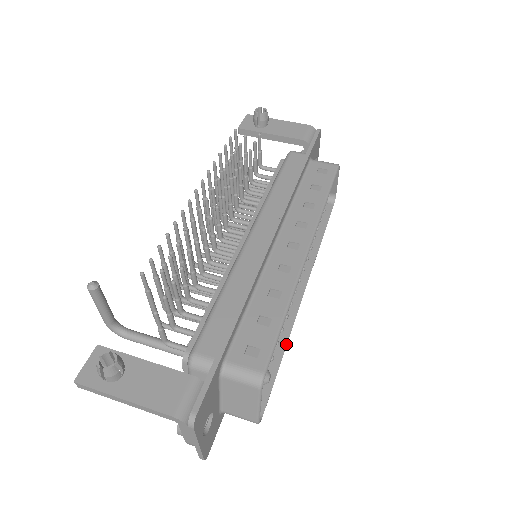
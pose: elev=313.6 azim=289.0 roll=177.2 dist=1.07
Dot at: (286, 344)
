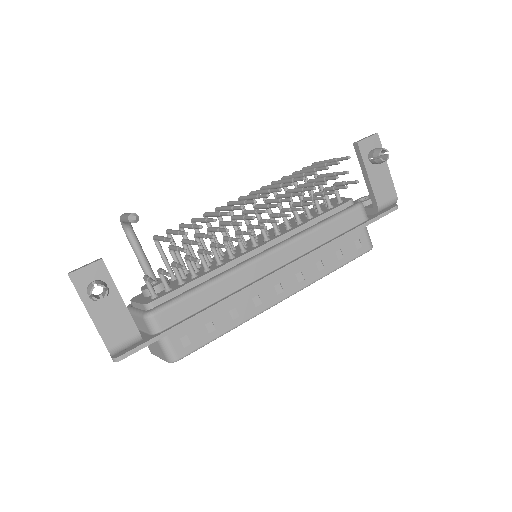
Dot at: occluded
